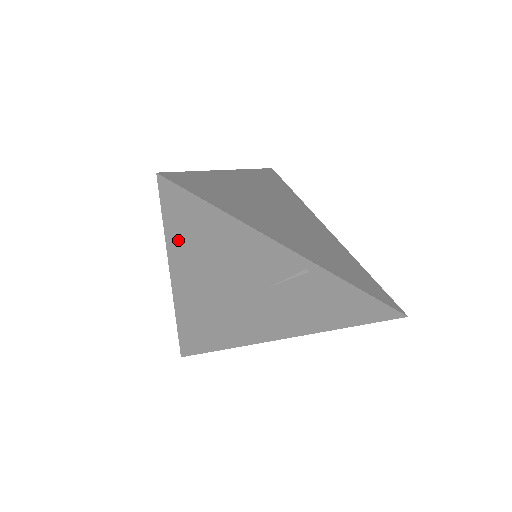
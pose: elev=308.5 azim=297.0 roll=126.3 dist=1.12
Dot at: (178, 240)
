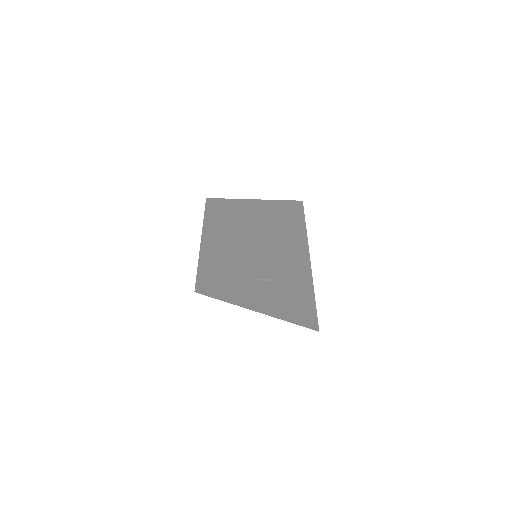
Dot at: (209, 232)
